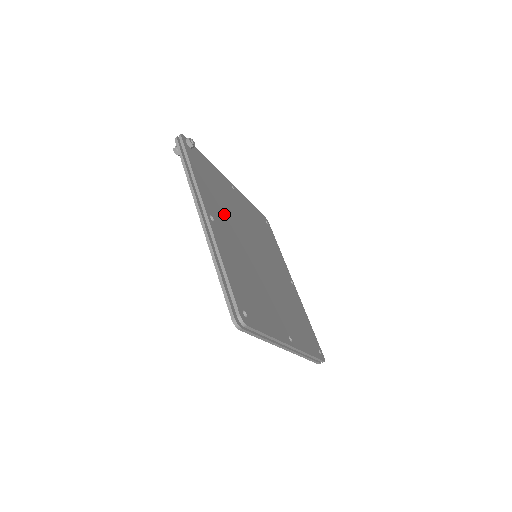
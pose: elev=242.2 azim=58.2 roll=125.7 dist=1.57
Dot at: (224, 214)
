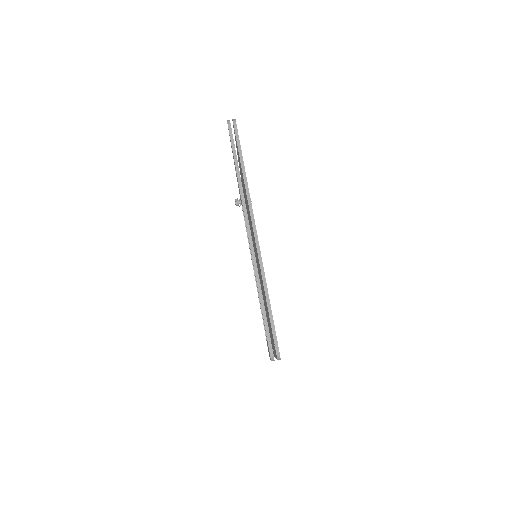
Dot at: occluded
